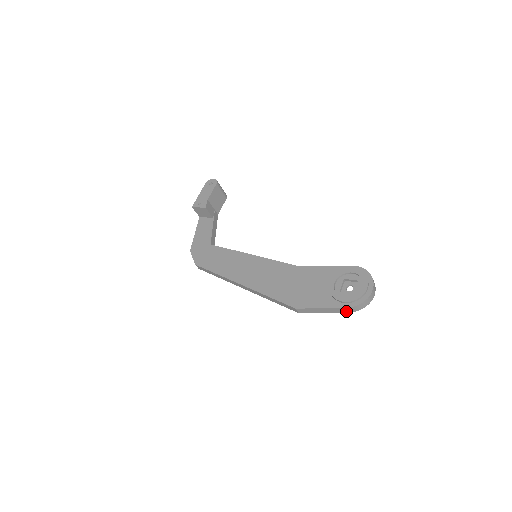
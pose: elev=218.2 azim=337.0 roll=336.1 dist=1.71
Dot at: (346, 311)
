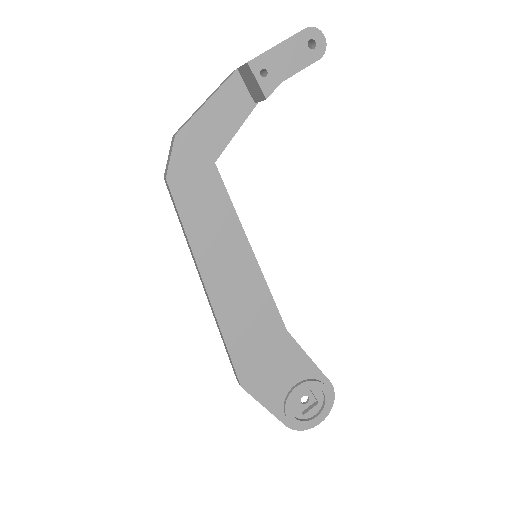
Dot at: occluded
